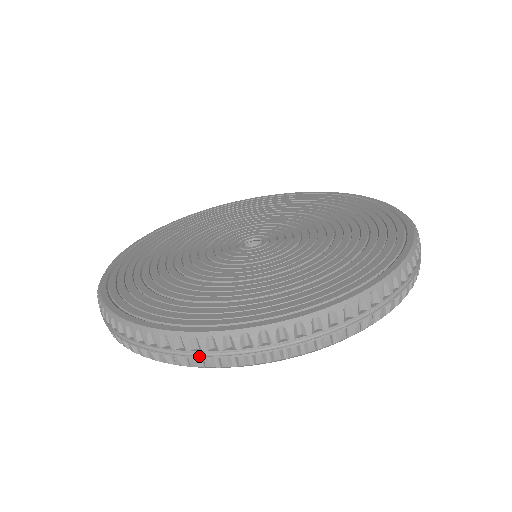
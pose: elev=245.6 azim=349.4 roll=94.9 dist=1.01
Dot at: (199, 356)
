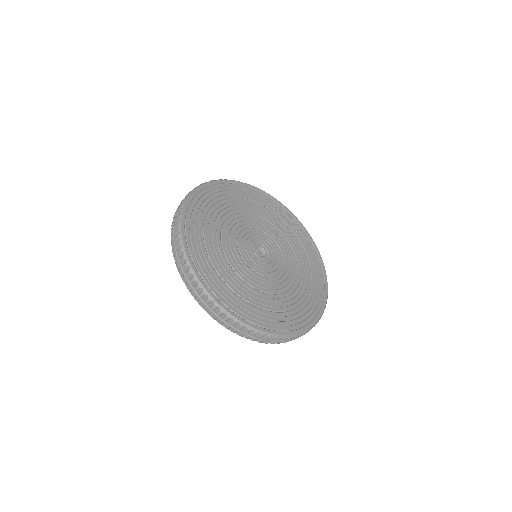
Dot at: (261, 340)
